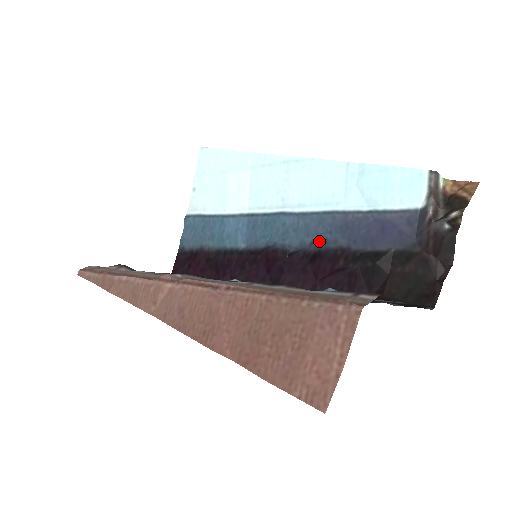
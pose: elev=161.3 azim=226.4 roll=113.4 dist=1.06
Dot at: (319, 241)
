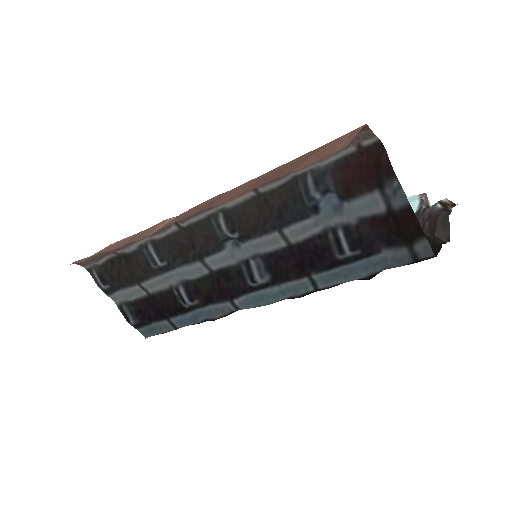
Dot at: occluded
